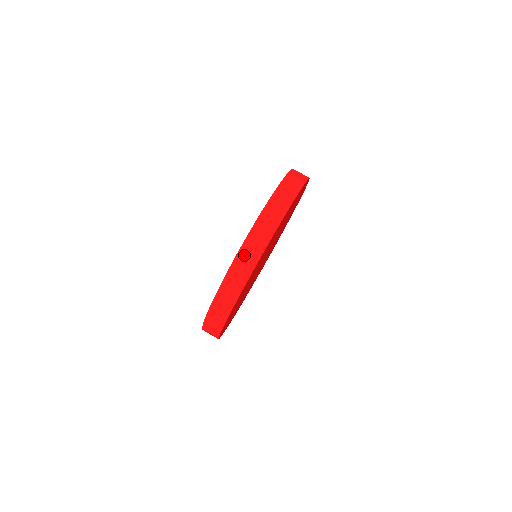
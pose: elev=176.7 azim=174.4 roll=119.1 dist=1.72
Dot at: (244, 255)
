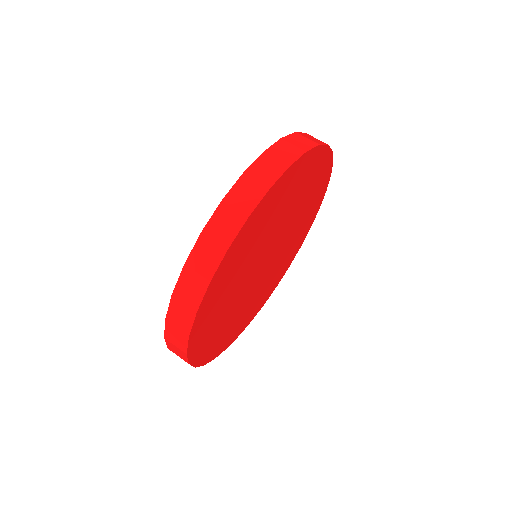
Dot at: (181, 296)
